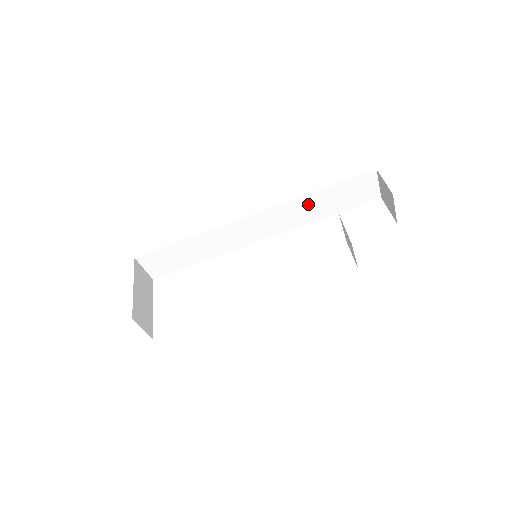
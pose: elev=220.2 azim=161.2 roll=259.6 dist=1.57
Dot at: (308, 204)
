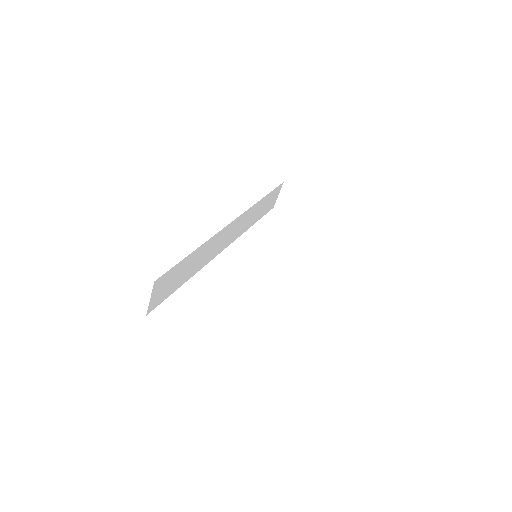
Dot at: (255, 210)
